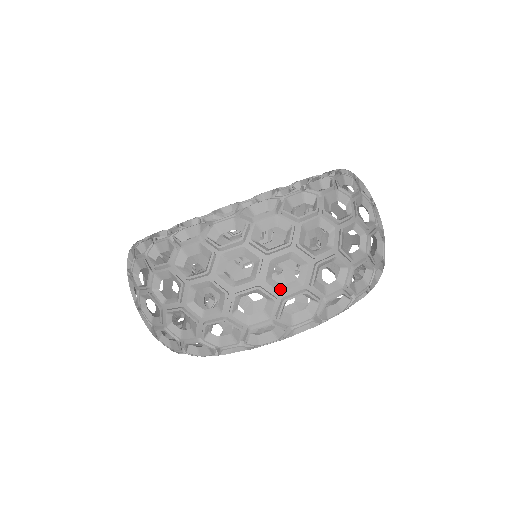
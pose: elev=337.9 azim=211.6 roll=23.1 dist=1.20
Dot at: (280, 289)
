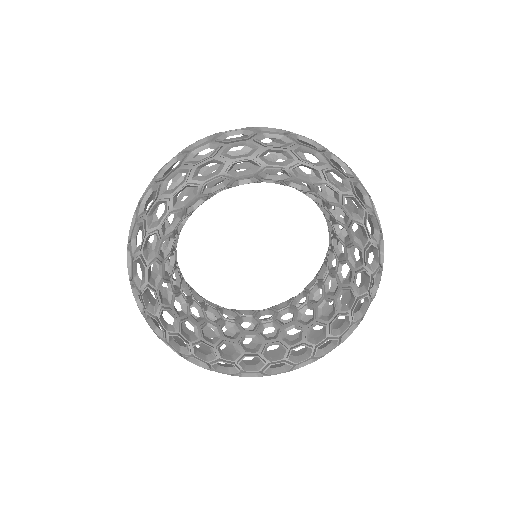
Dot at: occluded
